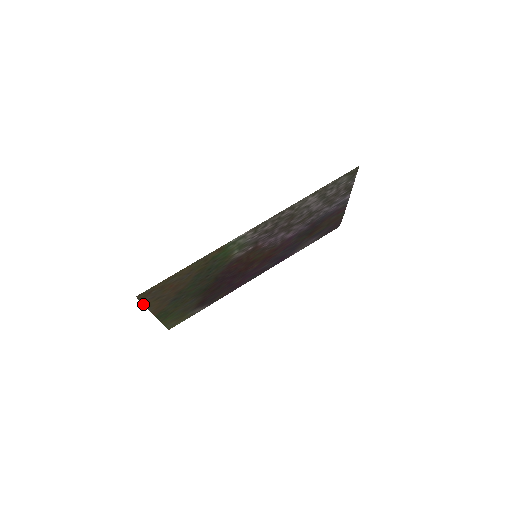
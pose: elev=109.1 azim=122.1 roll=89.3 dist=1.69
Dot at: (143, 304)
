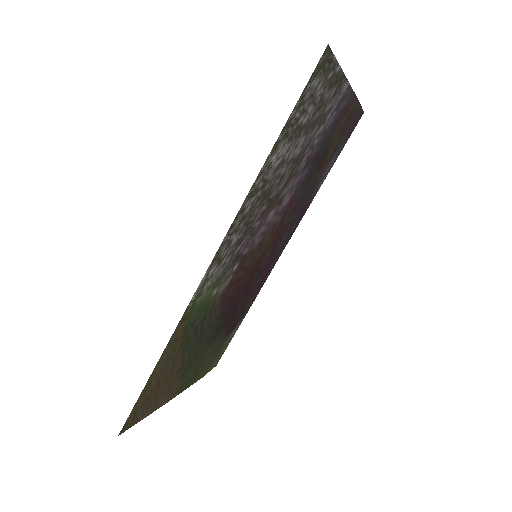
Dot at: (142, 419)
